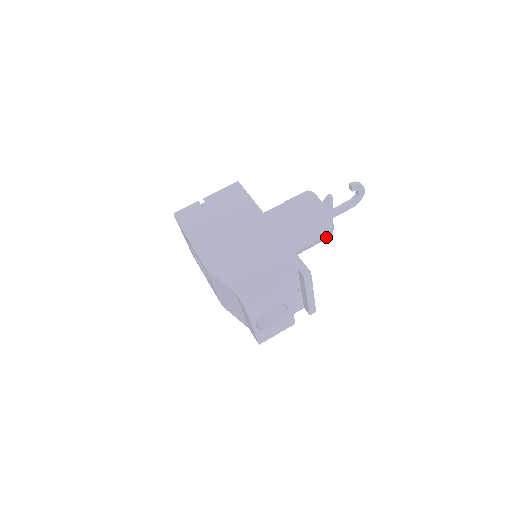
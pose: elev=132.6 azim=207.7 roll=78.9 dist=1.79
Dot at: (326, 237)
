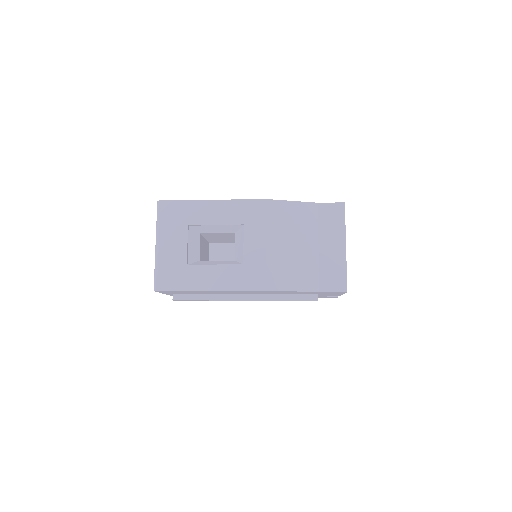
Dot at: occluded
